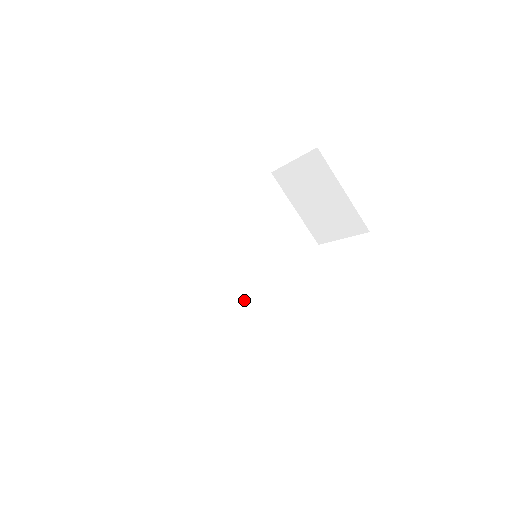
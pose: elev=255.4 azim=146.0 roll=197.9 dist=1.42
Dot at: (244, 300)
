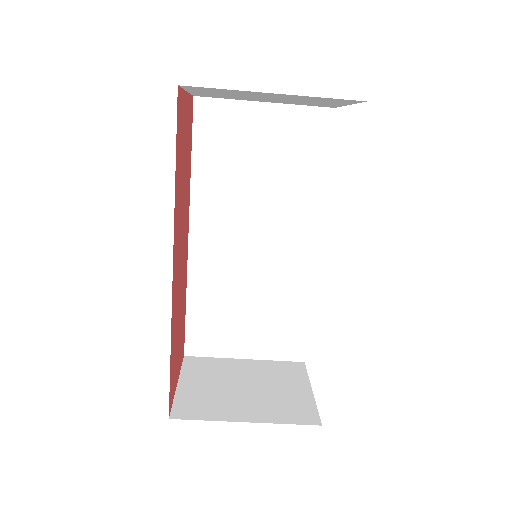
Dot at: (299, 266)
